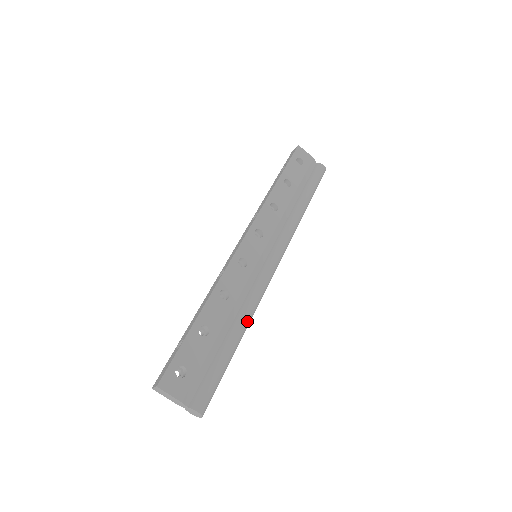
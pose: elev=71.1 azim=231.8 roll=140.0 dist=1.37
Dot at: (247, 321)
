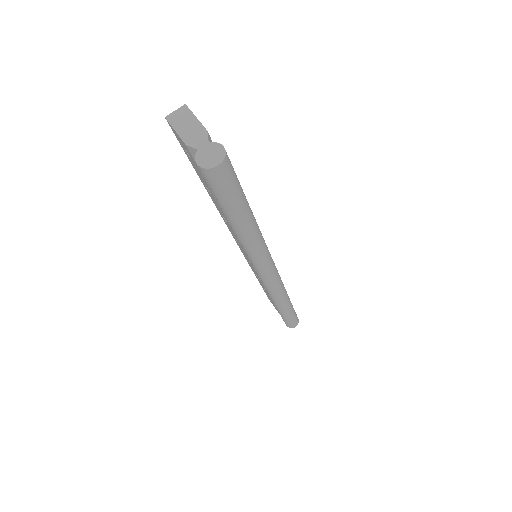
Dot at: (260, 232)
